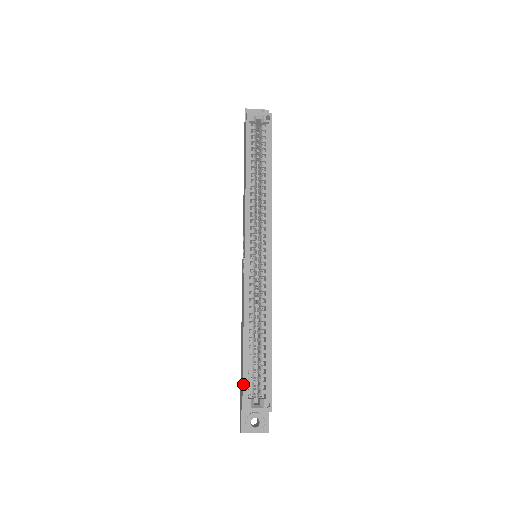
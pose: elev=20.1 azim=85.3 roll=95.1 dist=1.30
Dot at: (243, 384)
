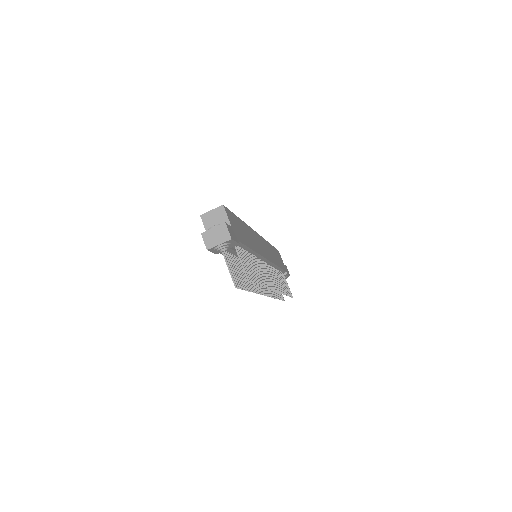
Dot at: occluded
